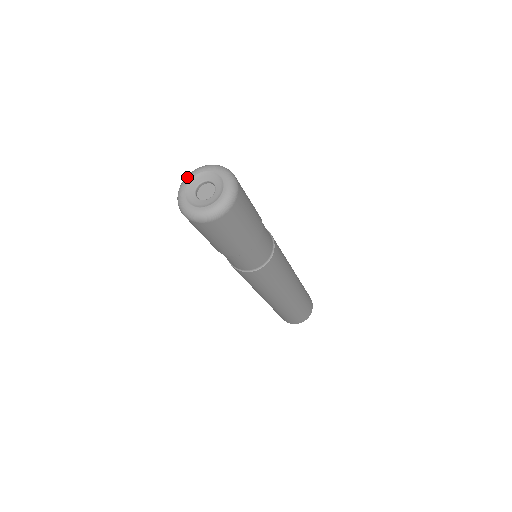
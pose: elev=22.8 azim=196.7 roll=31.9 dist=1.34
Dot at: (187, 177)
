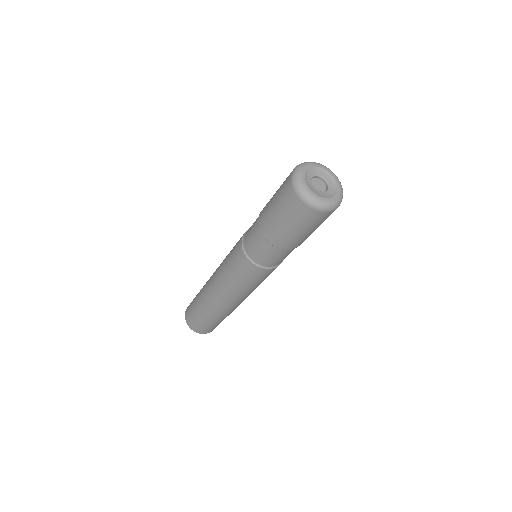
Dot at: (307, 164)
